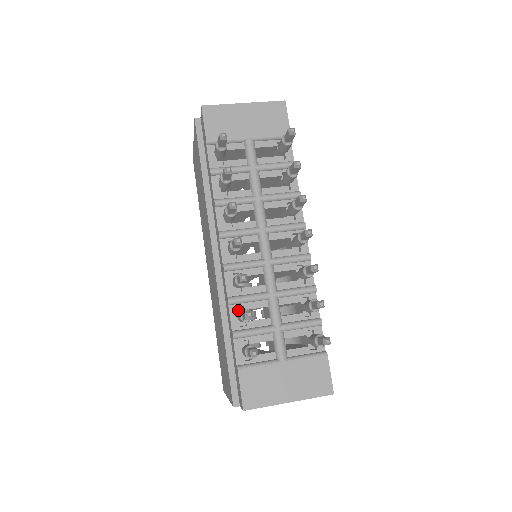
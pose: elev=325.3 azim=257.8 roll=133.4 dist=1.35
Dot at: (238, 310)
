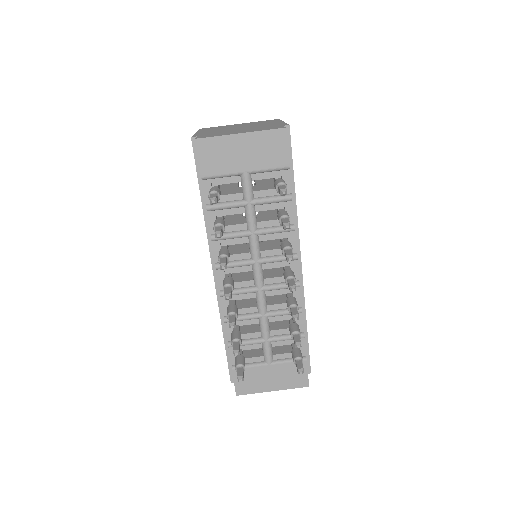
Dot at: occluded
